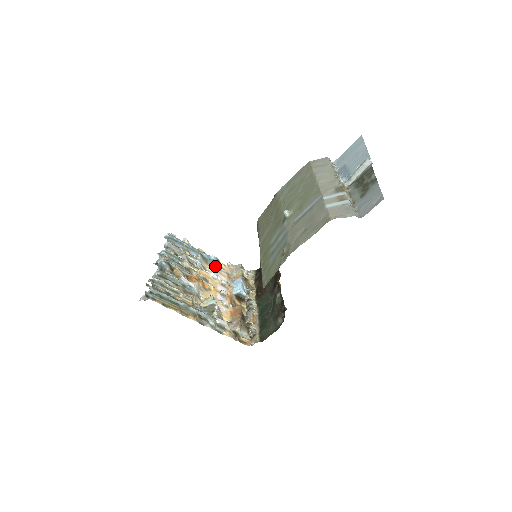
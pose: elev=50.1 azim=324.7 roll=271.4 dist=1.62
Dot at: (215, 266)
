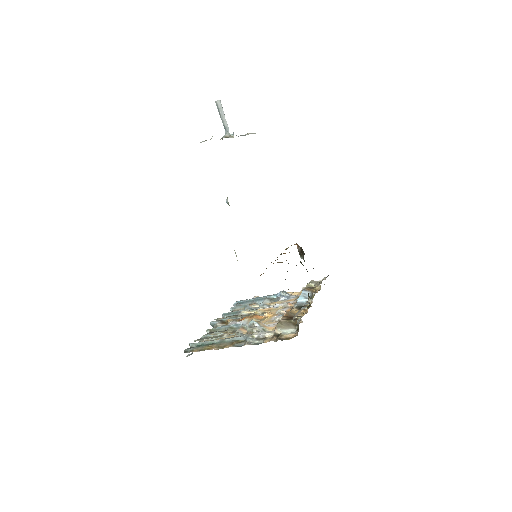
Dot at: (281, 298)
